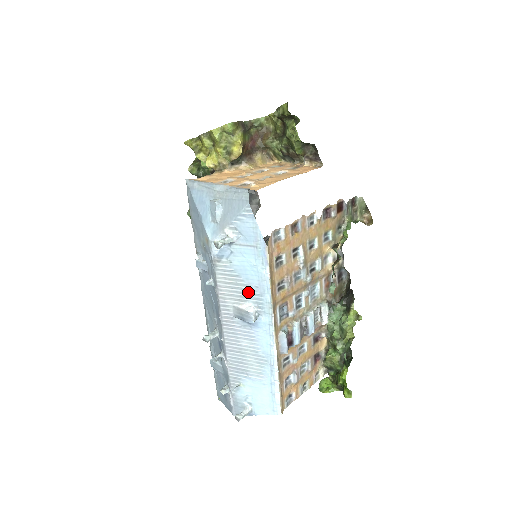
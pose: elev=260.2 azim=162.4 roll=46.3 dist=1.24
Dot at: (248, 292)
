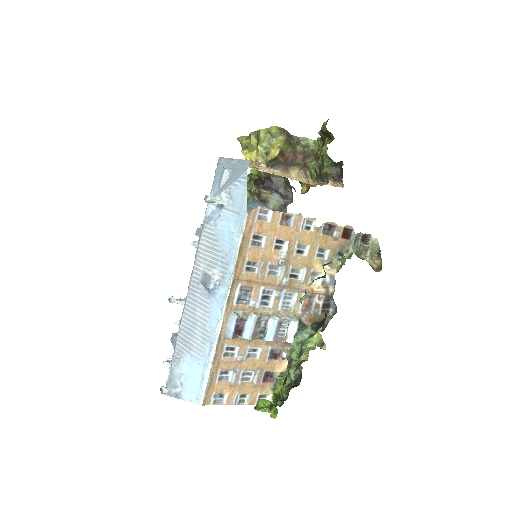
Dot at: (219, 259)
